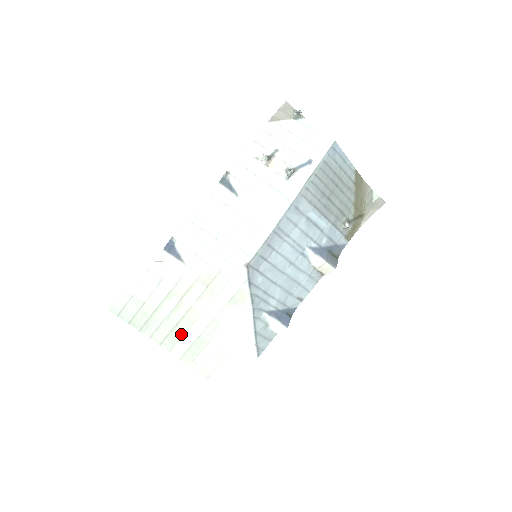
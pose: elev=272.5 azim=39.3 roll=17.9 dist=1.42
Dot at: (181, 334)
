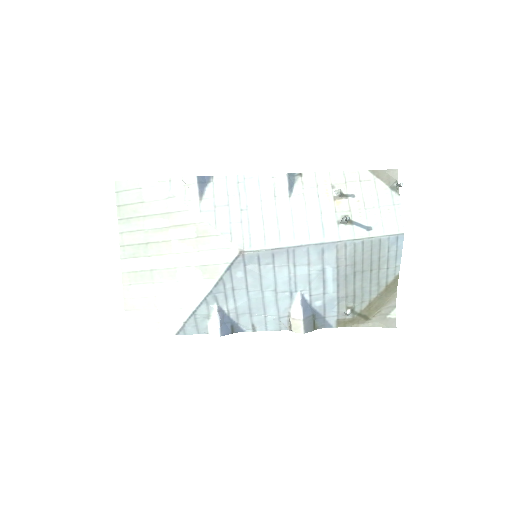
Dot at: (143, 254)
